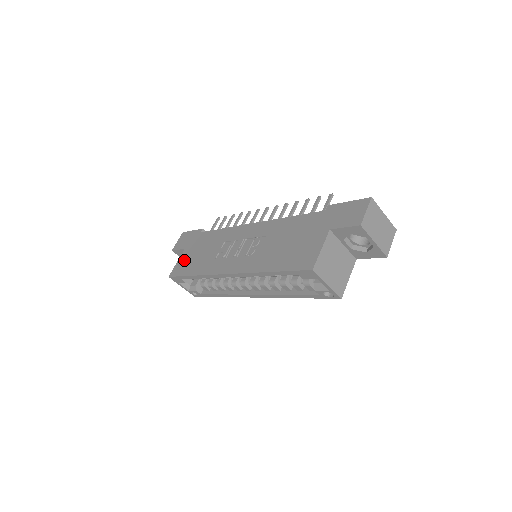
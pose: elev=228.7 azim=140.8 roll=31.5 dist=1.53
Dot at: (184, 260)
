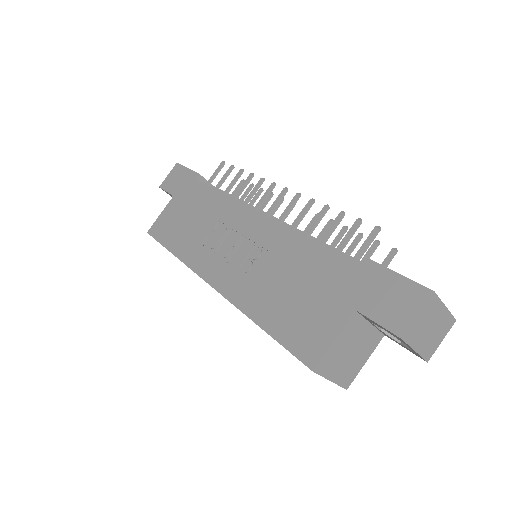
Dot at: (168, 217)
